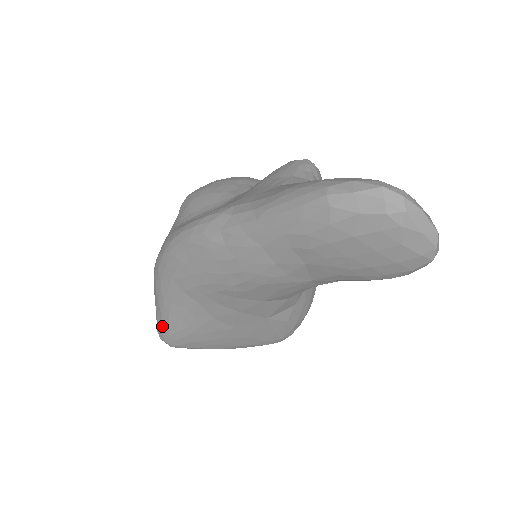
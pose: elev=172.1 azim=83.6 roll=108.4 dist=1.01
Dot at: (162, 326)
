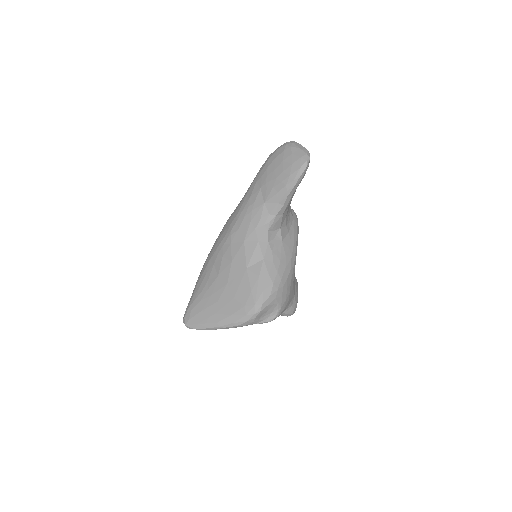
Dot at: (188, 303)
